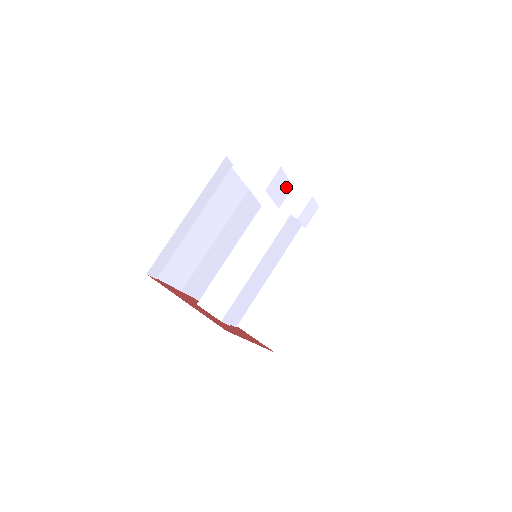
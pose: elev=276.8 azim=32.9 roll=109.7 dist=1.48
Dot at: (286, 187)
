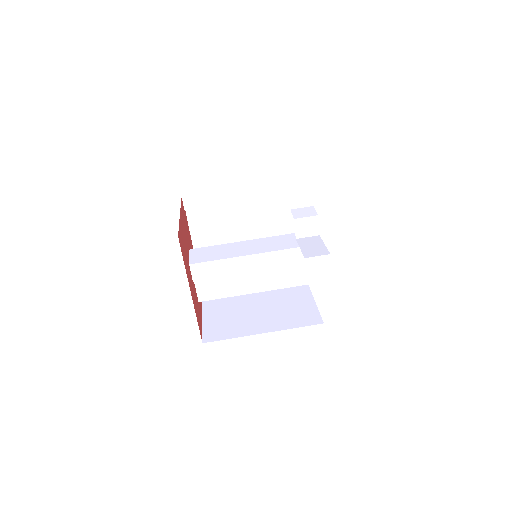
Dot at: (307, 198)
